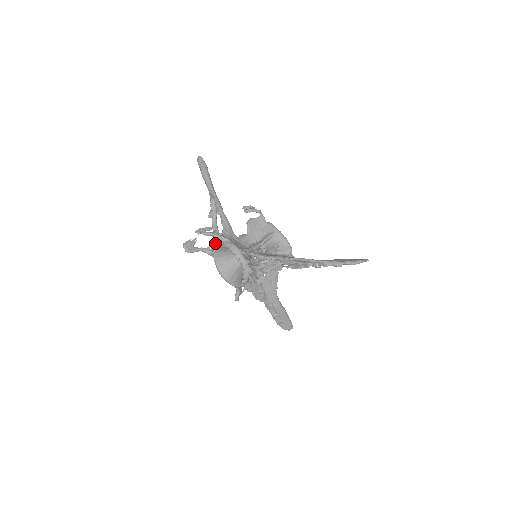
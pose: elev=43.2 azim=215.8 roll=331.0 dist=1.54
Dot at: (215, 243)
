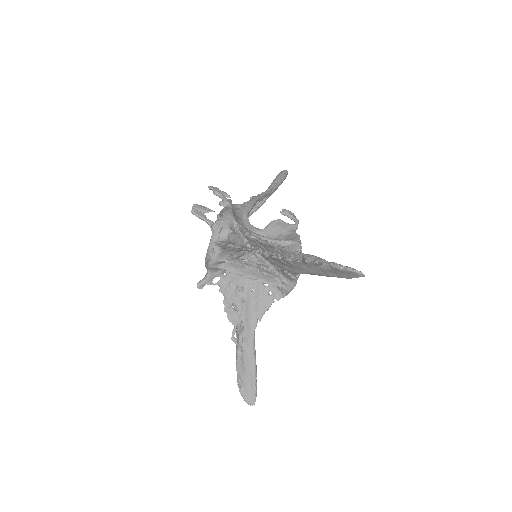
Dot at: occluded
